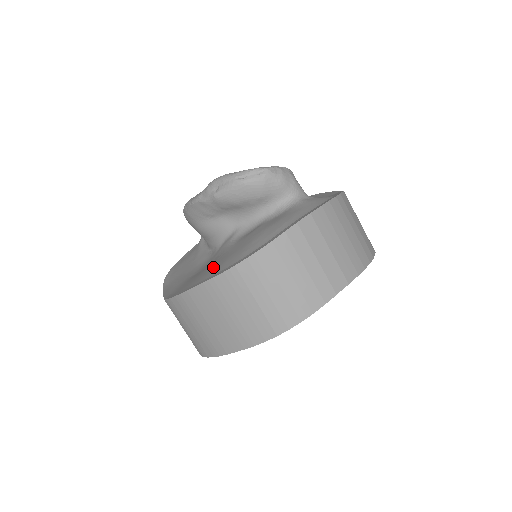
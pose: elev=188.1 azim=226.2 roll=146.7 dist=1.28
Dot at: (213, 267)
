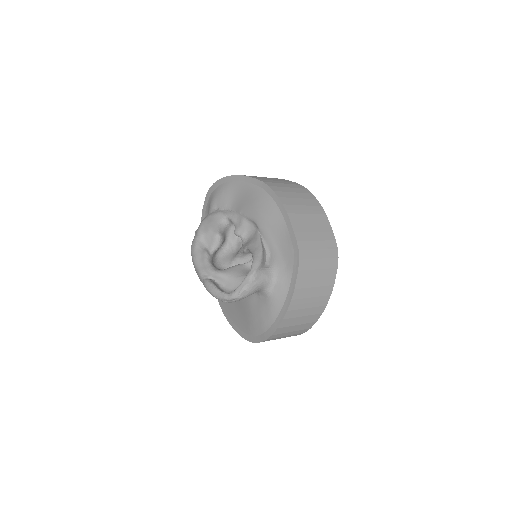
Dot at: (235, 311)
